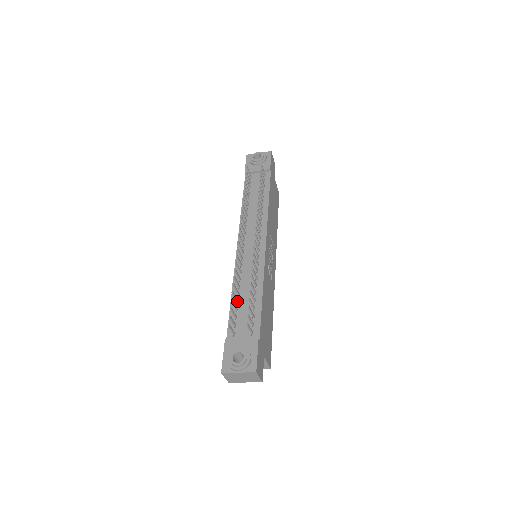
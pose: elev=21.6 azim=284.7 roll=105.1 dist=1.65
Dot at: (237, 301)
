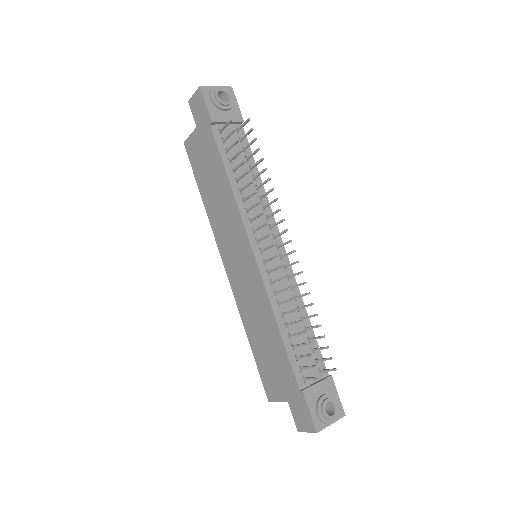
Dot at: (291, 336)
